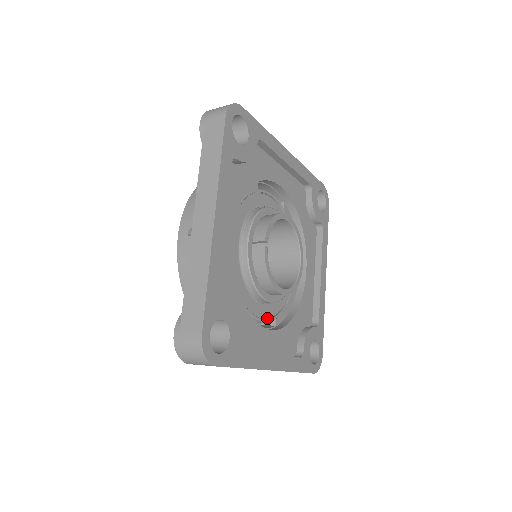
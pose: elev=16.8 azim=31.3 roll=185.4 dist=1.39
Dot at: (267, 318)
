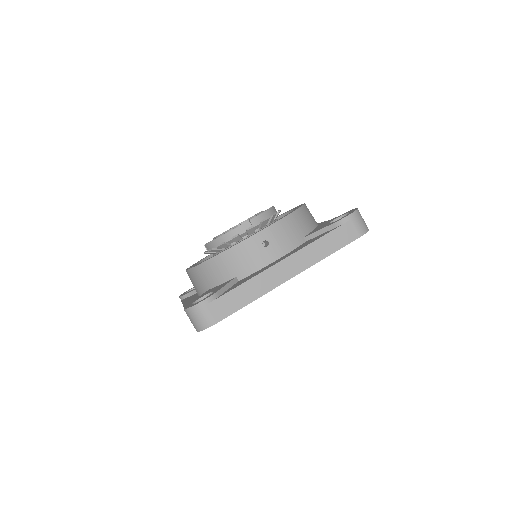
Dot at: occluded
